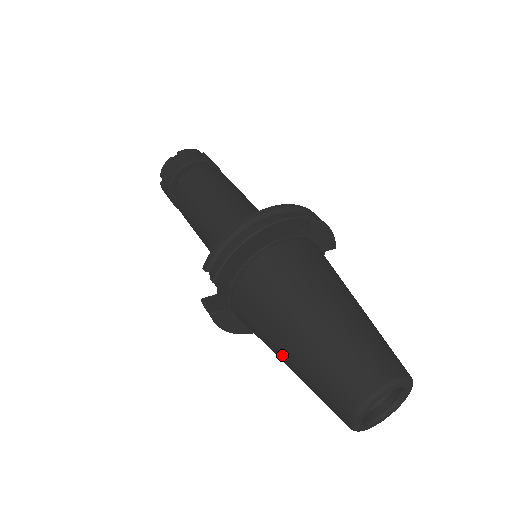
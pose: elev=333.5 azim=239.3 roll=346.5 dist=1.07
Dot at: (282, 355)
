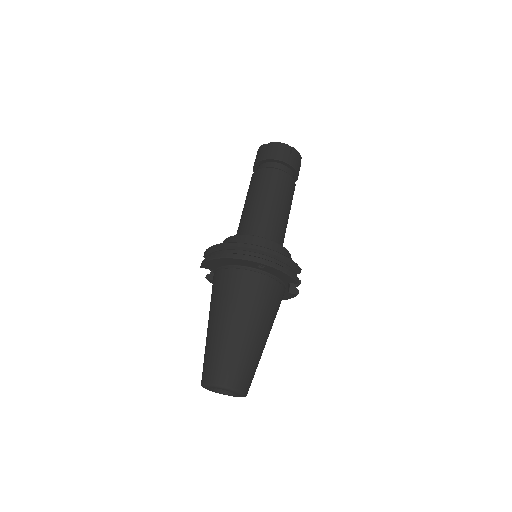
Dot at: occluded
